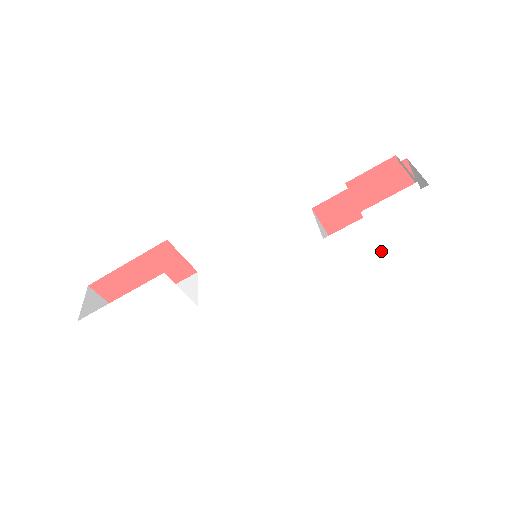
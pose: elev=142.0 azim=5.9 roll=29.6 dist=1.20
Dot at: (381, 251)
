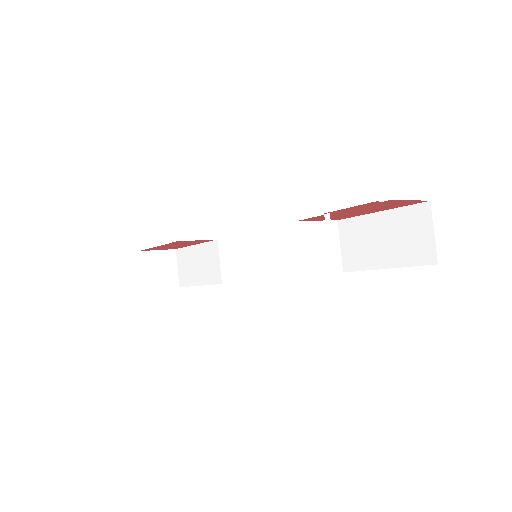
Dot at: occluded
